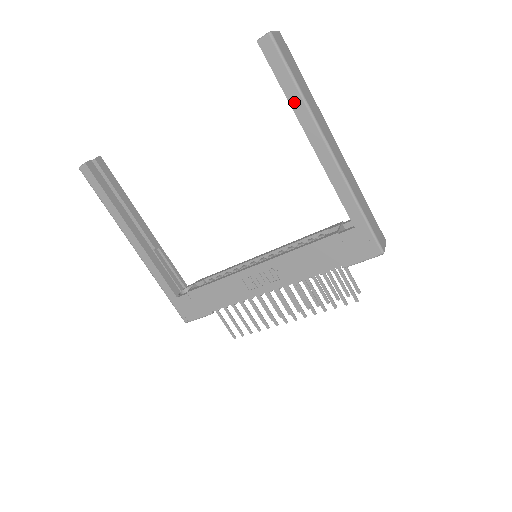
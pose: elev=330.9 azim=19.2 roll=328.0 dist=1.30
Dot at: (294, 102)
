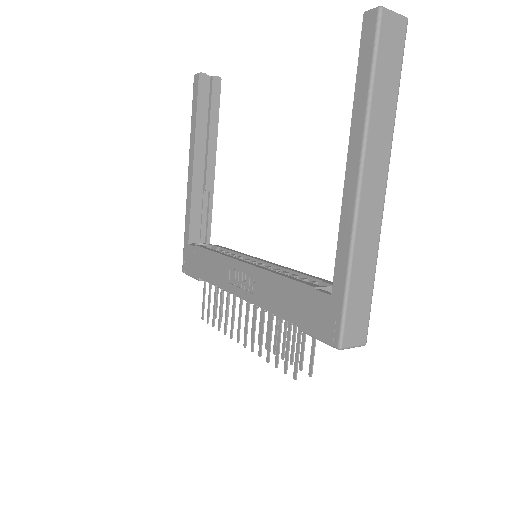
Dot at: (358, 106)
